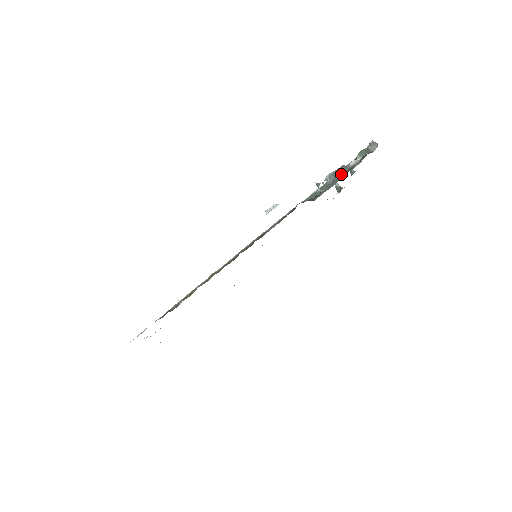
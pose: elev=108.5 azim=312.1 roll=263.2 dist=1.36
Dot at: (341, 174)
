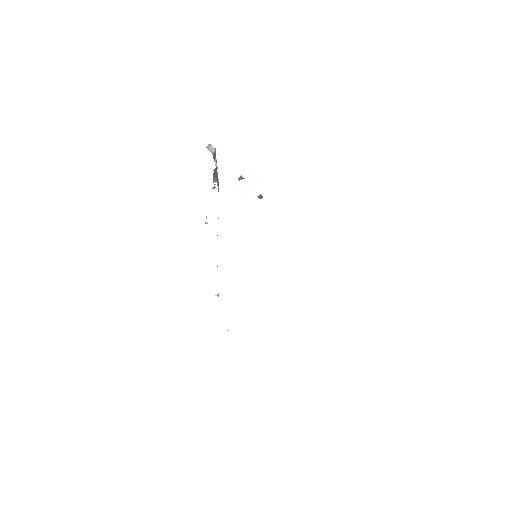
Dot at: (217, 172)
